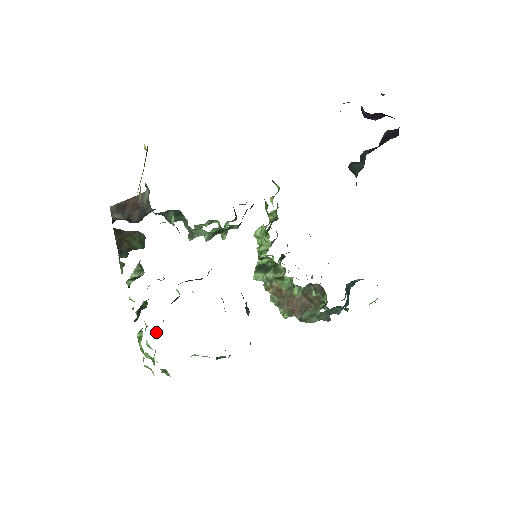
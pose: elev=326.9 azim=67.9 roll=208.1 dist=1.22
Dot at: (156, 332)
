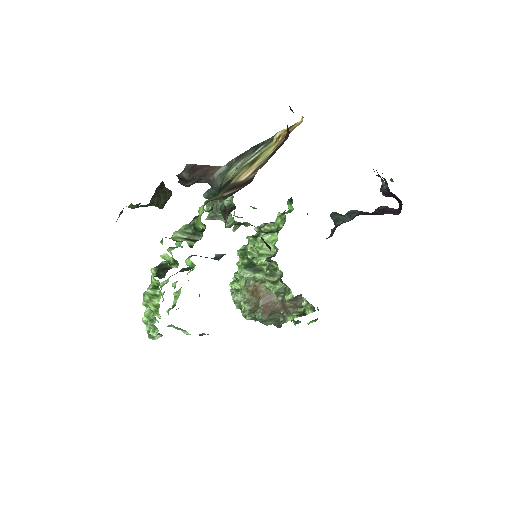
Dot at: occluded
